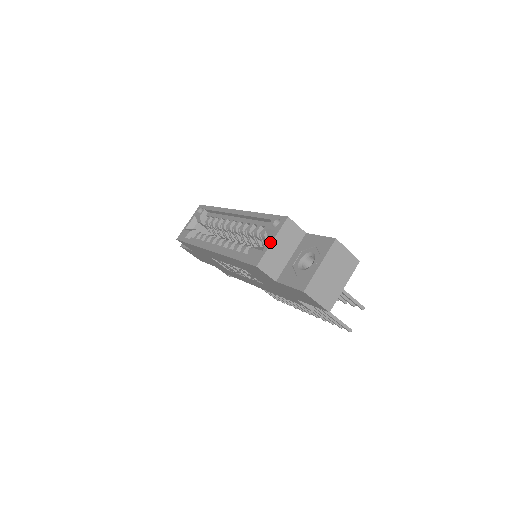
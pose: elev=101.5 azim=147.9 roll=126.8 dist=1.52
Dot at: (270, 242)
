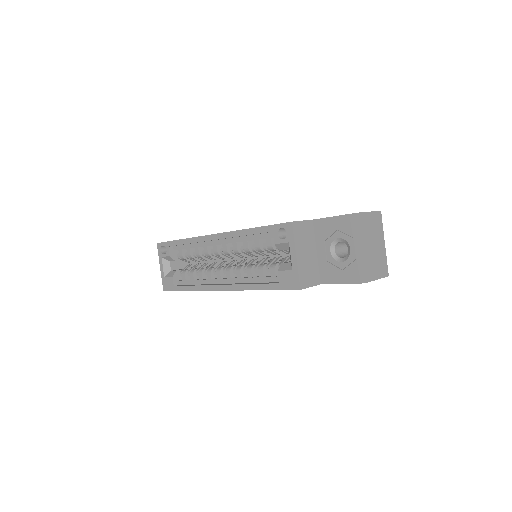
Dot at: (294, 258)
